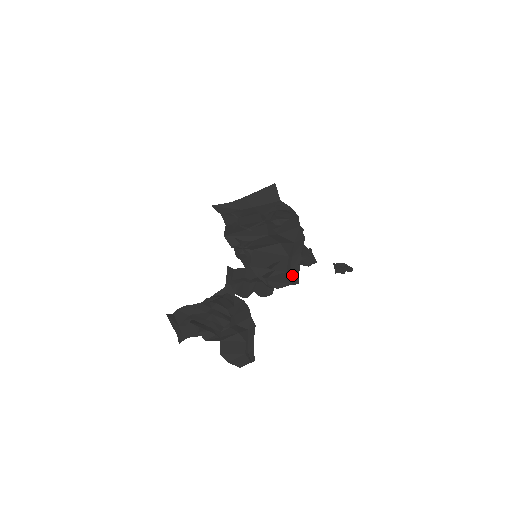
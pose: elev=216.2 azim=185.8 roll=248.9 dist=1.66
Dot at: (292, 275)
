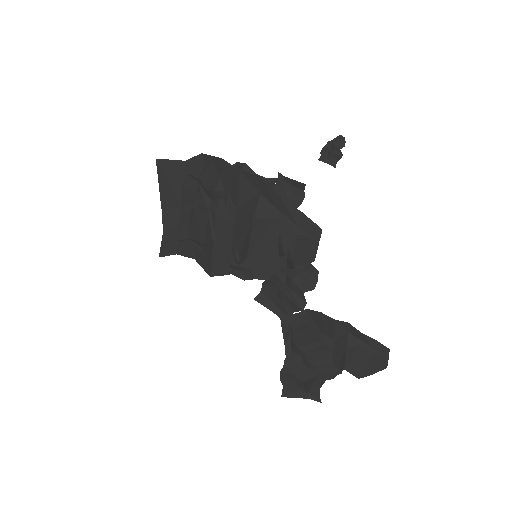
Dot at: (306, 229)
